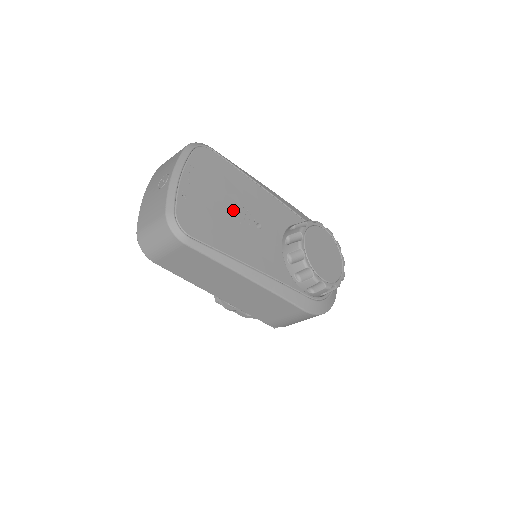
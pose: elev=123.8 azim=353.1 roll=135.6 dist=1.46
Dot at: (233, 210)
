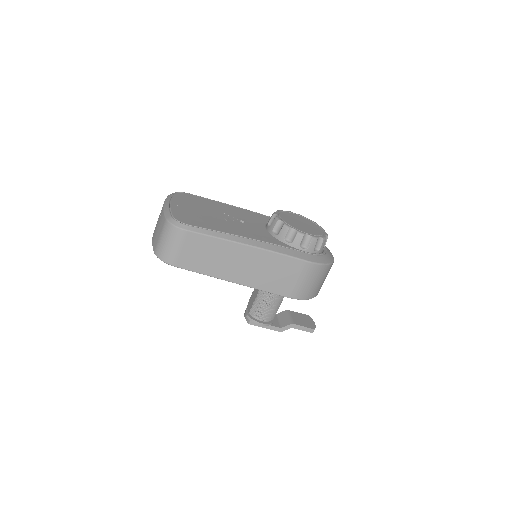
Dot at: (217, 215)
